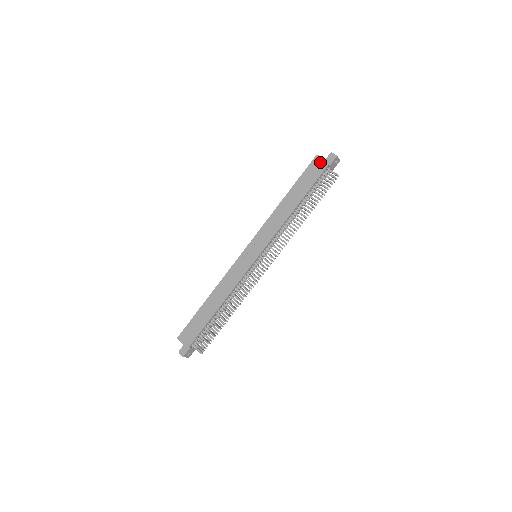
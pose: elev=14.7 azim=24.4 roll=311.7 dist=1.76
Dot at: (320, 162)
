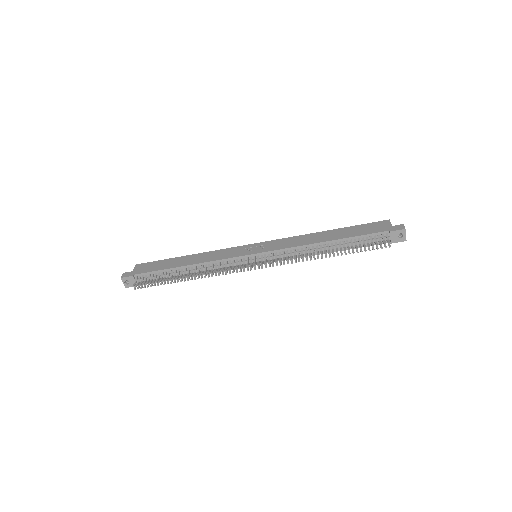
Dot at: (385, 225)
